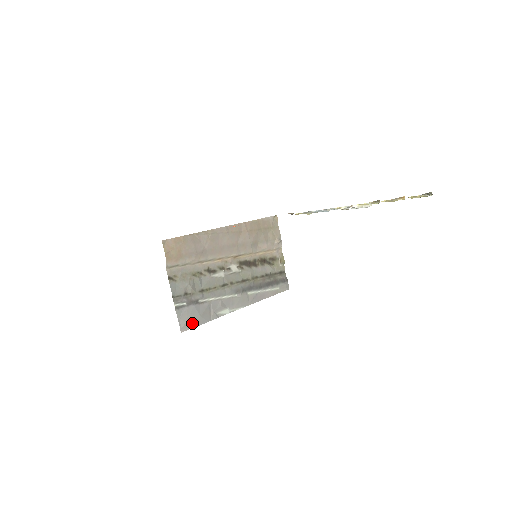
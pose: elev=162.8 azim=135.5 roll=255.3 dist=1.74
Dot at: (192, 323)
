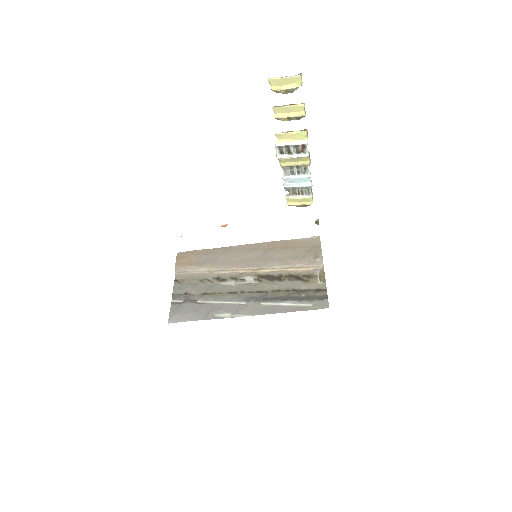
Dot at: (182, 317)
